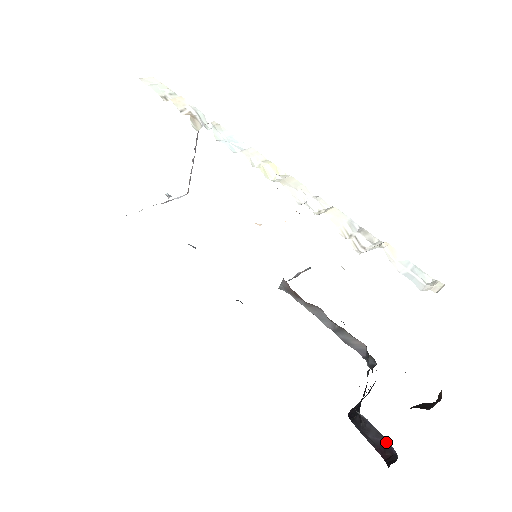
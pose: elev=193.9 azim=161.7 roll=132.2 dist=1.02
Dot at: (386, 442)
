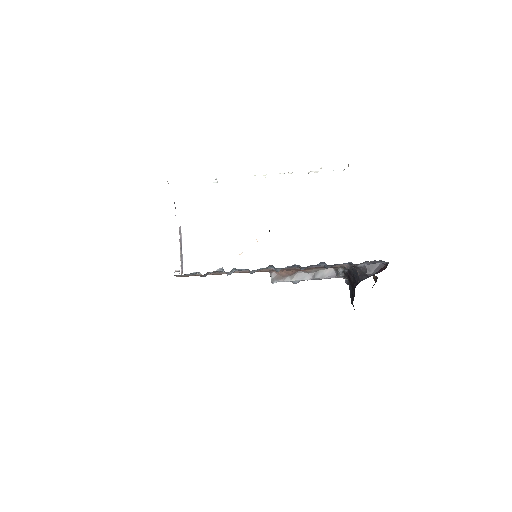
Dot at: (379, 265)
